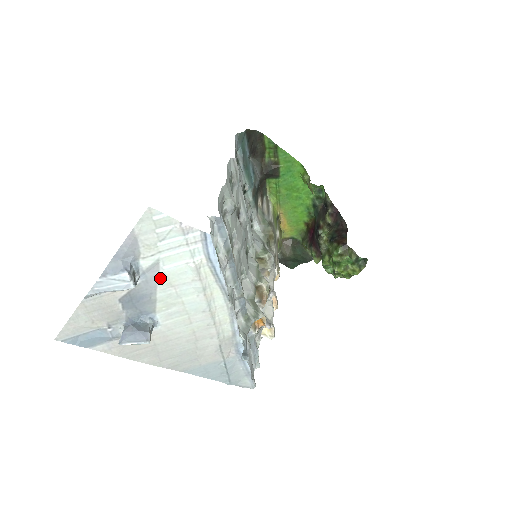
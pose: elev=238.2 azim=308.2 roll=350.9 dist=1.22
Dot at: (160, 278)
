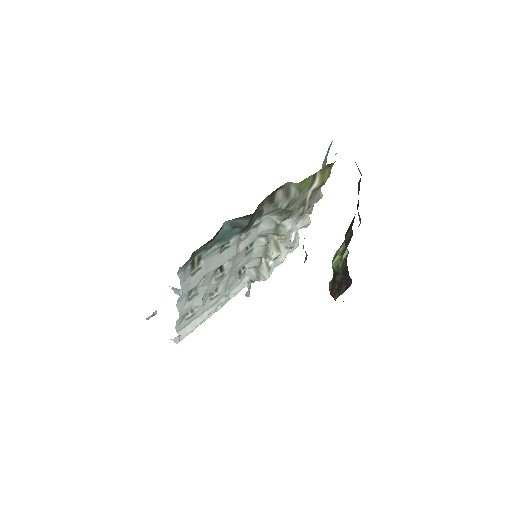
Dot at: occluded
